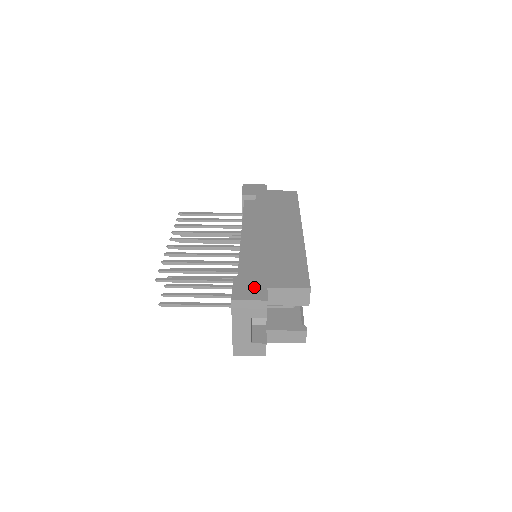
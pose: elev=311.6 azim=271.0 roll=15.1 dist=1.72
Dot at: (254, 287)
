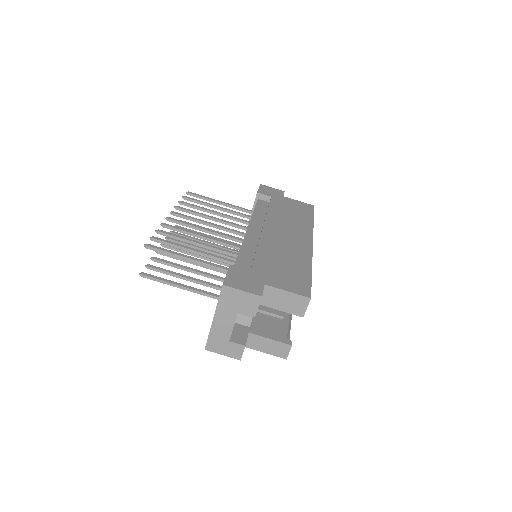
Dot at: (250, 279)
